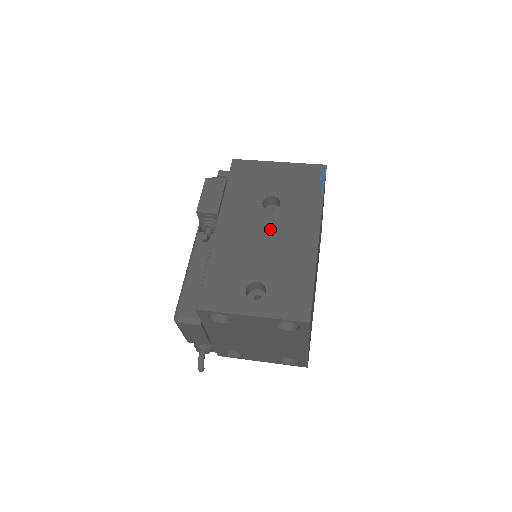
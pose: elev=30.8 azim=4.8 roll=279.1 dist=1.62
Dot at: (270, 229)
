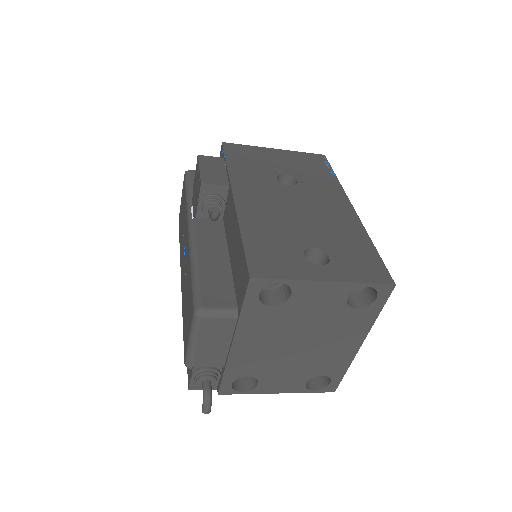
Dot at: (299, 201)
